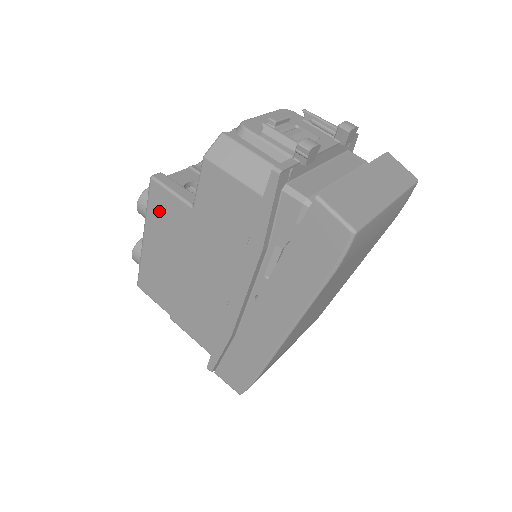
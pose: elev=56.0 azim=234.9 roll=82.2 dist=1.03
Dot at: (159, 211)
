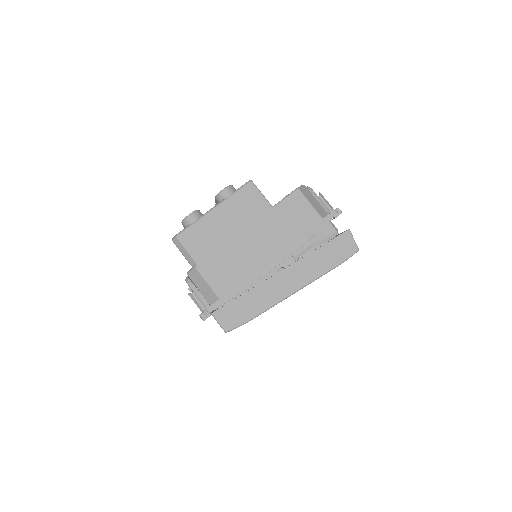
Dot at: (243, 199)
